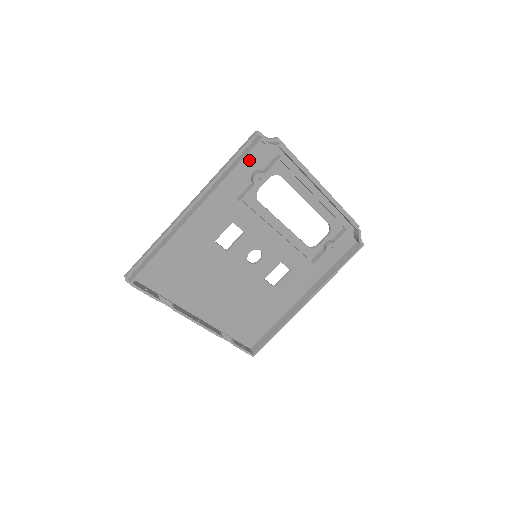
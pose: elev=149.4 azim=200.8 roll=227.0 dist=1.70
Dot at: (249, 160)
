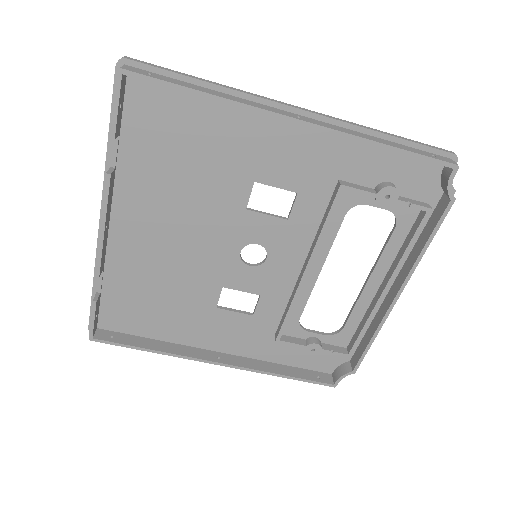
Dot at: (408, 166)
